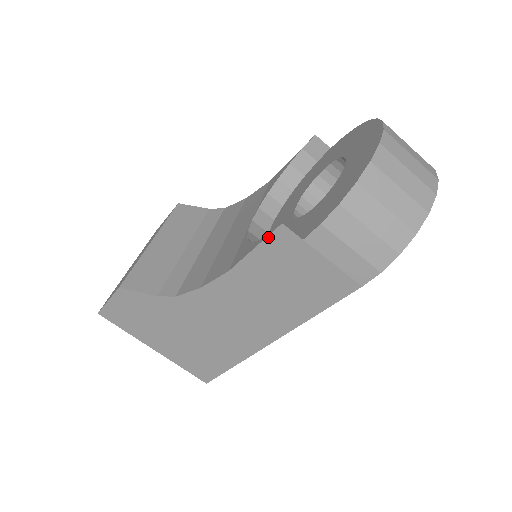
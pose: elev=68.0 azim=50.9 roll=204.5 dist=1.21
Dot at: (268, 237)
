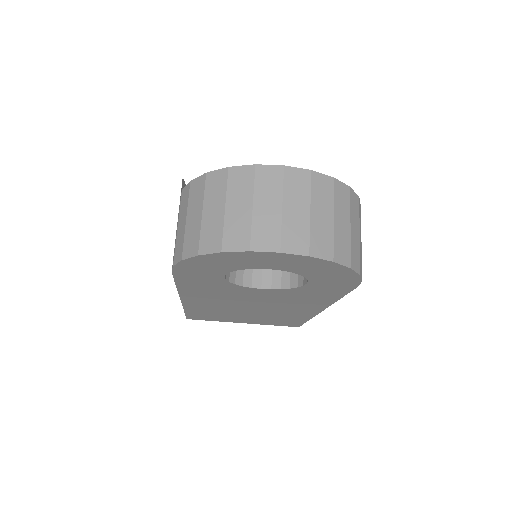
Dot at: occluded
